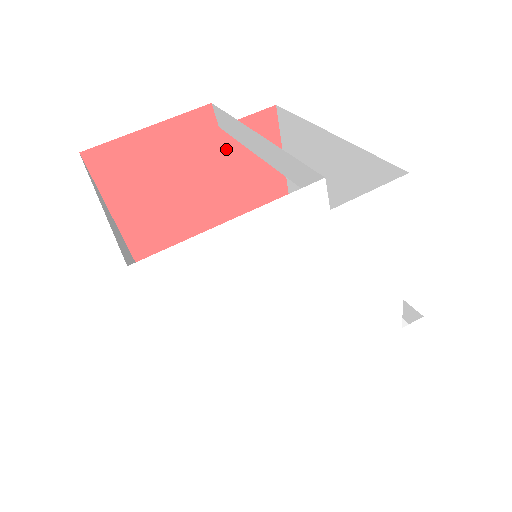
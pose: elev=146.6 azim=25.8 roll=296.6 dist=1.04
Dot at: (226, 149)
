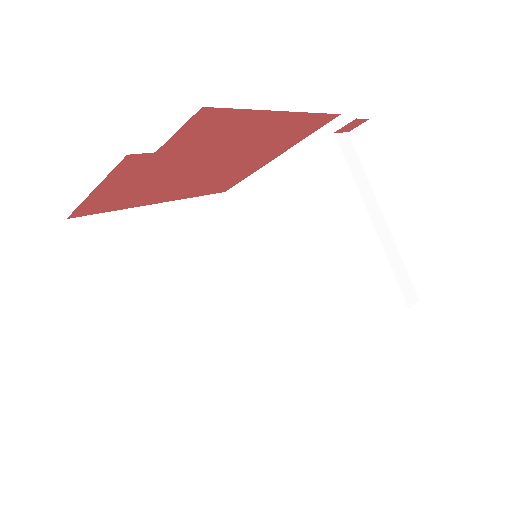
Dot at: (181, 149)
